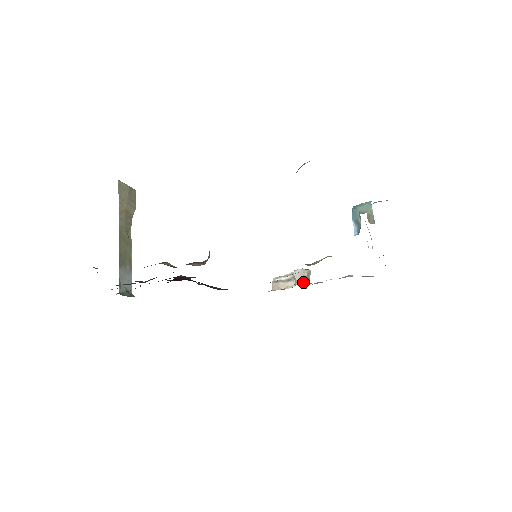
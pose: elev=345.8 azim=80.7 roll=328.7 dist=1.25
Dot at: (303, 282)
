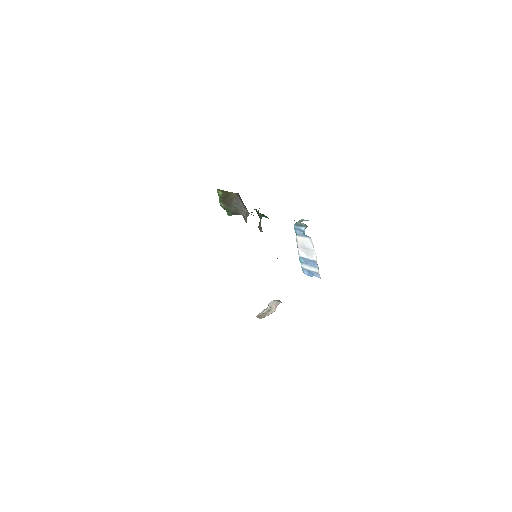
Dot at: (280, 302)
